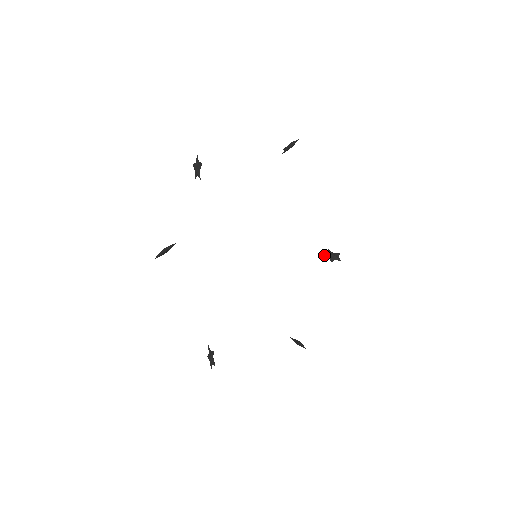
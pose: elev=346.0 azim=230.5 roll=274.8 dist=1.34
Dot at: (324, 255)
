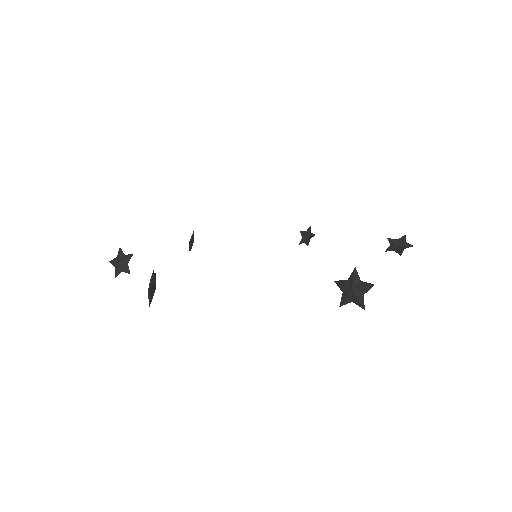
Dot at: (388, 239)
